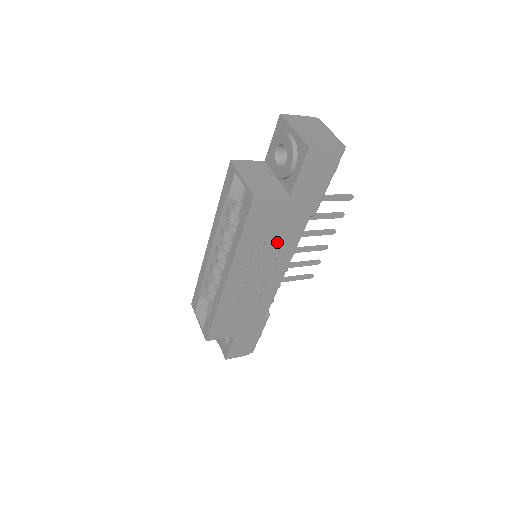
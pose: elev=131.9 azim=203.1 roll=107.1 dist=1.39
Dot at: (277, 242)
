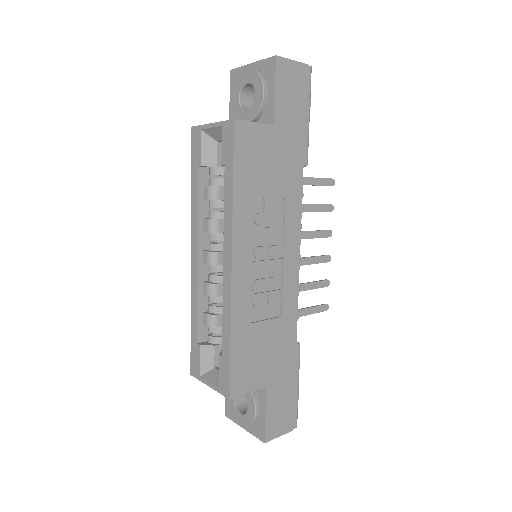
Dot at: (277, 204)
